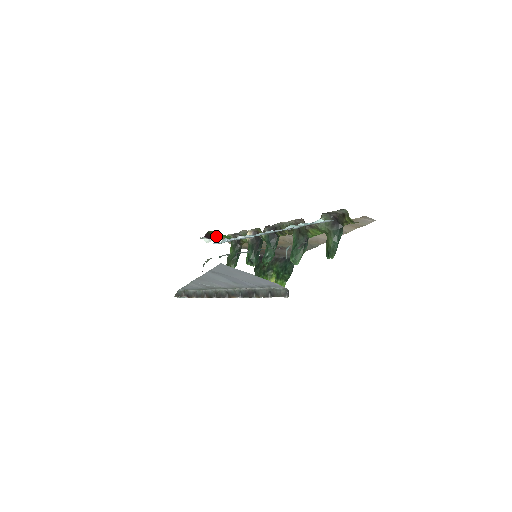
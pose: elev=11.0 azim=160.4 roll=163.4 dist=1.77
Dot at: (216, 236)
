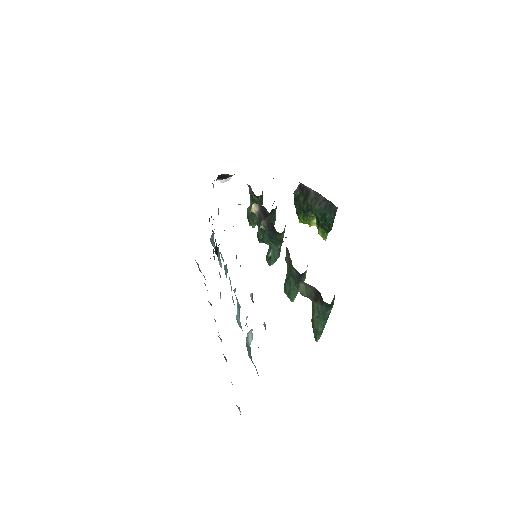
Dot at: occluded
